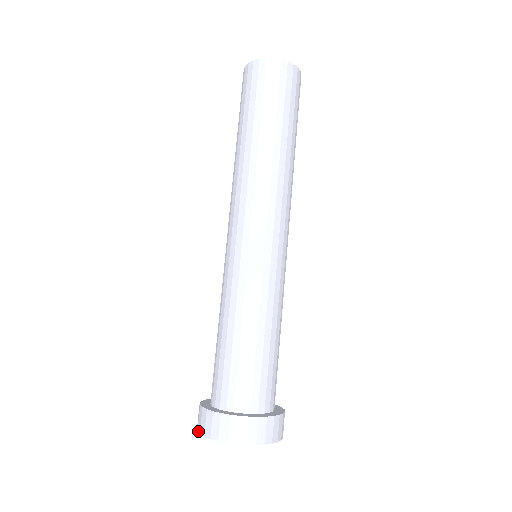
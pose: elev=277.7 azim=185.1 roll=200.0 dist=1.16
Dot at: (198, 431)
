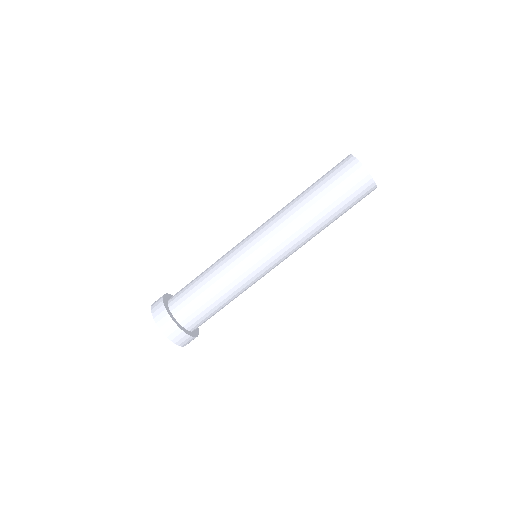
Dot at: occluded
